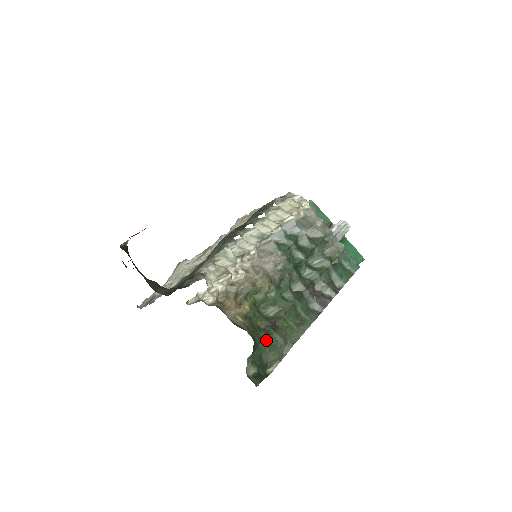
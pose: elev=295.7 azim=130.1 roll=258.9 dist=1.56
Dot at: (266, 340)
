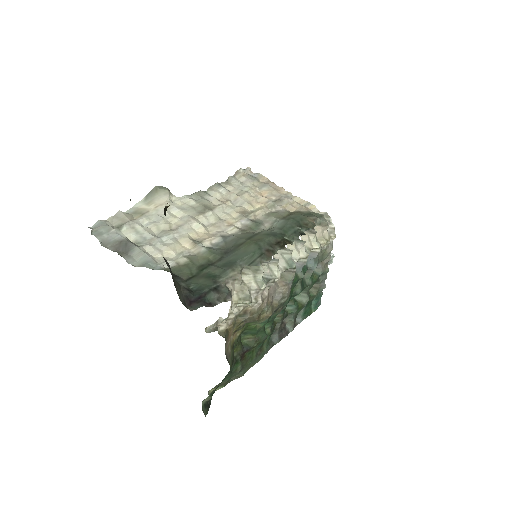
Dot at: (232, 370)
